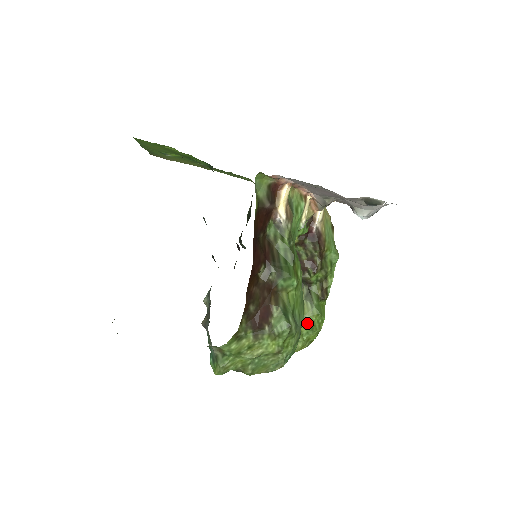
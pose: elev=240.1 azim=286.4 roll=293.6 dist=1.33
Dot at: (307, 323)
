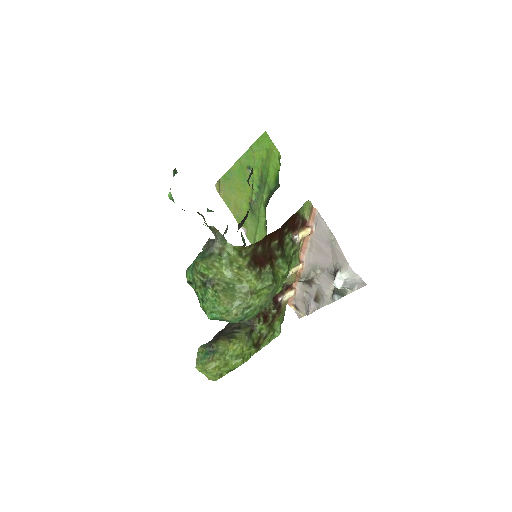
Dot at: (238, 347)
